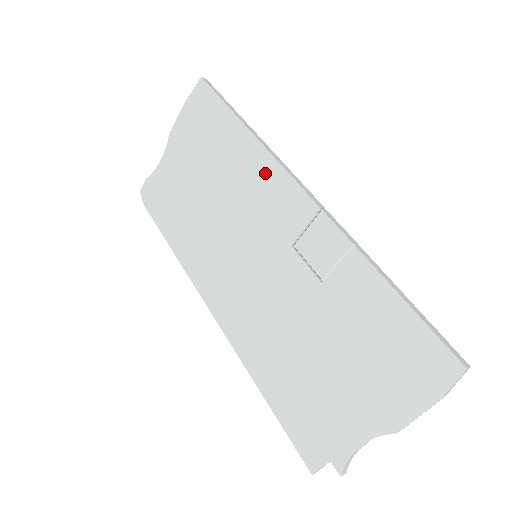
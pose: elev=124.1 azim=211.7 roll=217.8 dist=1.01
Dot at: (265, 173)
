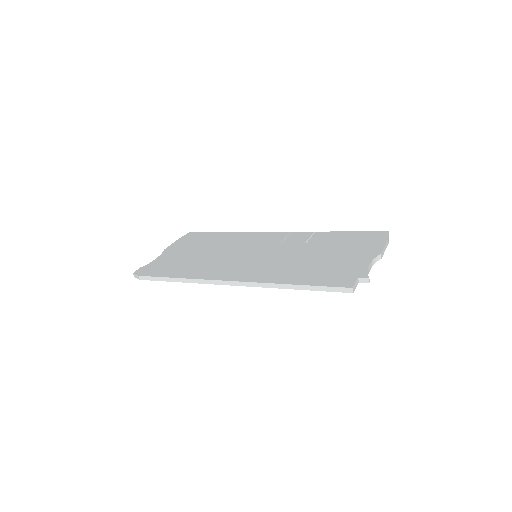
Dot at: (250, 236)
